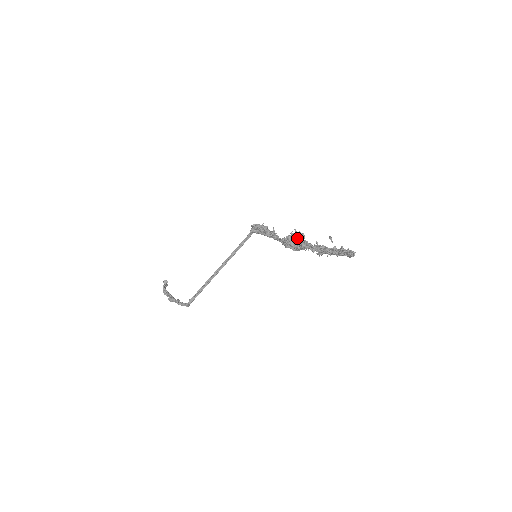
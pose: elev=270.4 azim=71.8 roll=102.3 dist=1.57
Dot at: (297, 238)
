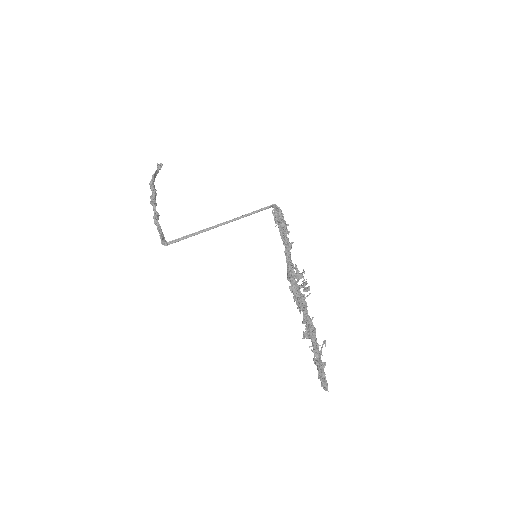
Dot at: (302, 287)
